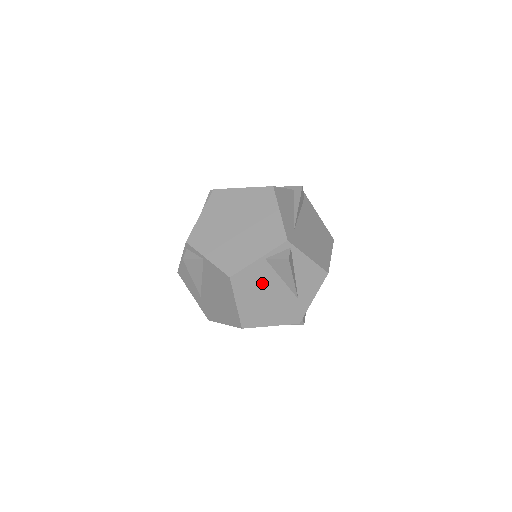
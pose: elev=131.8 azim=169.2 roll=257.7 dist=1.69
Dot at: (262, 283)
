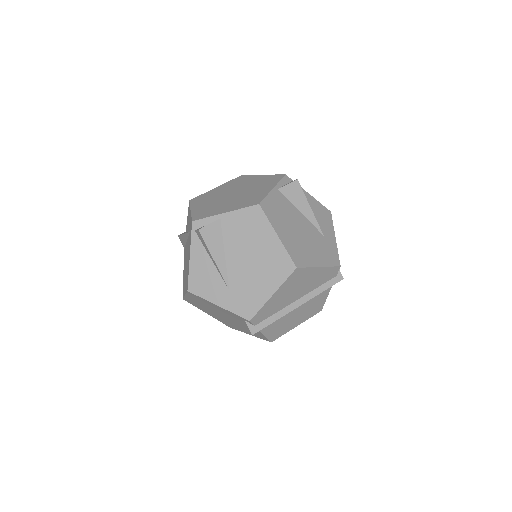
Dot at: (288, 215)
